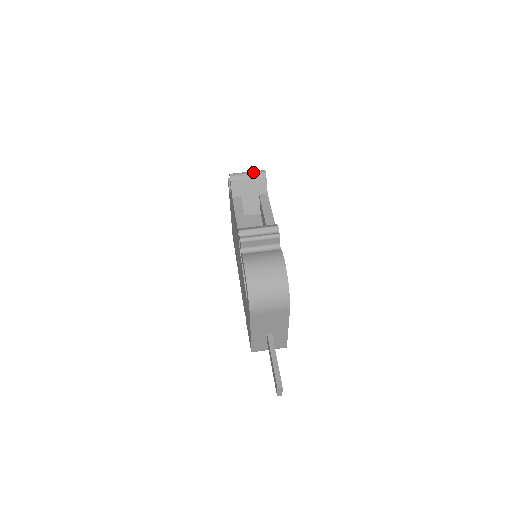
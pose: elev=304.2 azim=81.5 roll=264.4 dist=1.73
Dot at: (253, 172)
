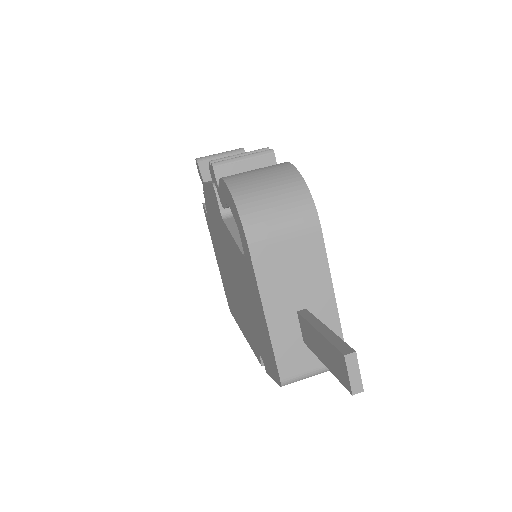
Dot at: (226, 151)
